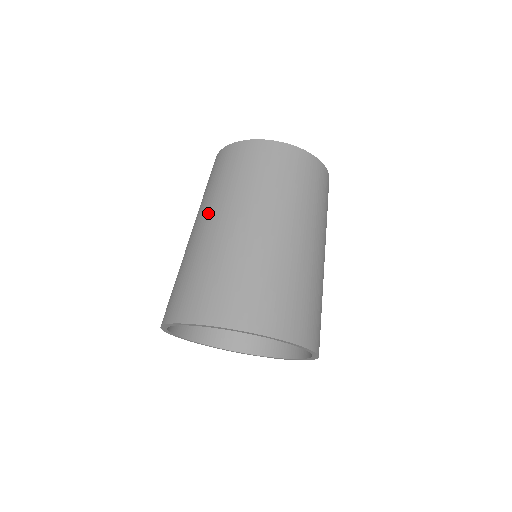
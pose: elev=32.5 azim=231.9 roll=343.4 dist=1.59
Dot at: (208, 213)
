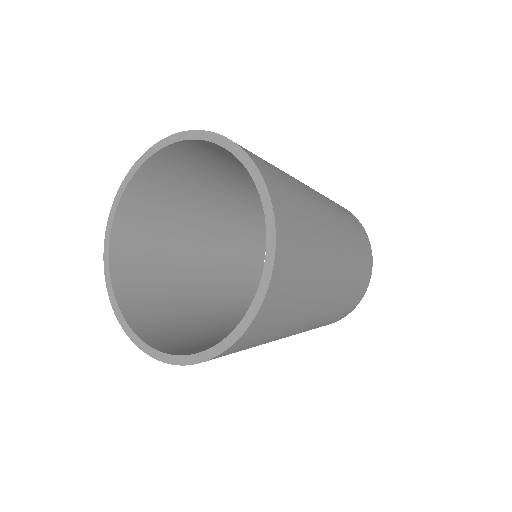
Dot at: occluded
